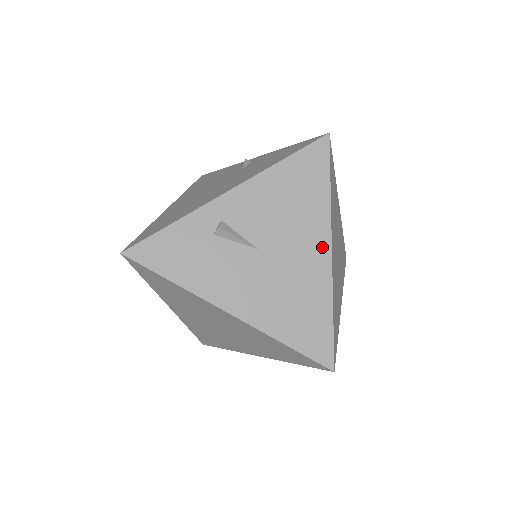
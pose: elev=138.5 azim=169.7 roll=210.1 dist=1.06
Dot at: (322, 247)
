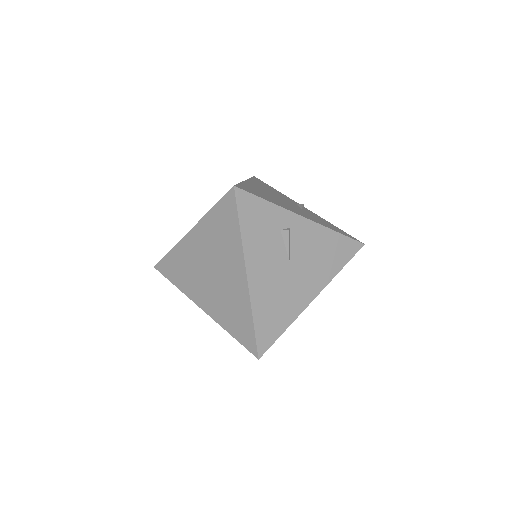
Dot at: (313, 292)
